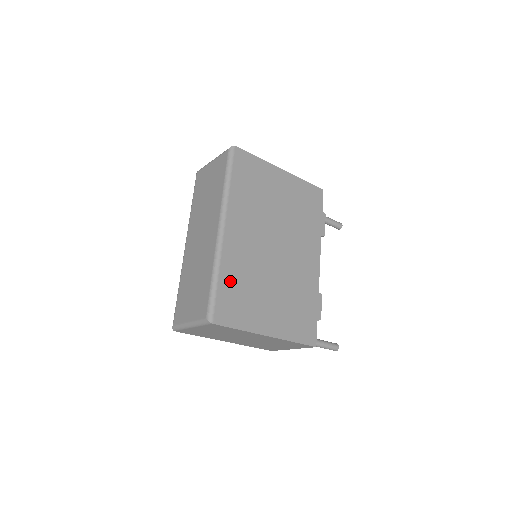
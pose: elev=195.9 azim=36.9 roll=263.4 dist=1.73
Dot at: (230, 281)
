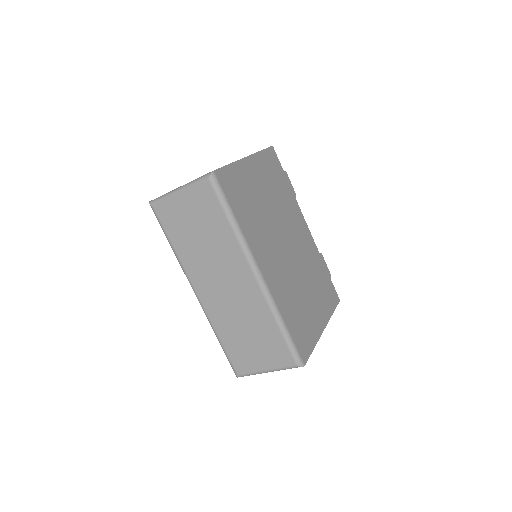
Dot at: (290, 316)
